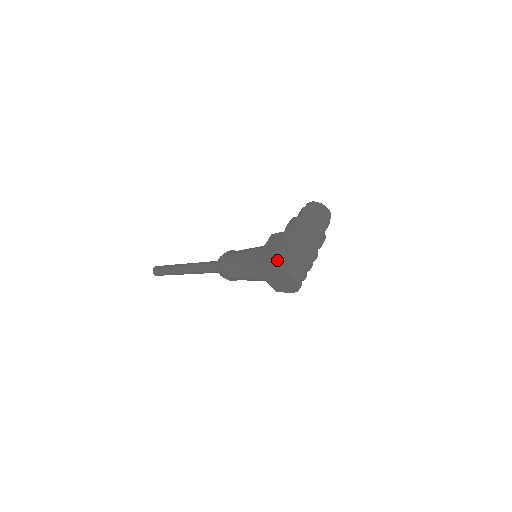
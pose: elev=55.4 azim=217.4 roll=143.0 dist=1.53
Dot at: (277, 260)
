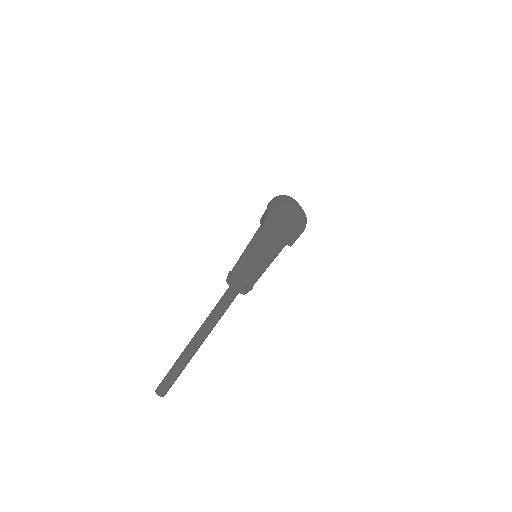
Dot at: occluded
